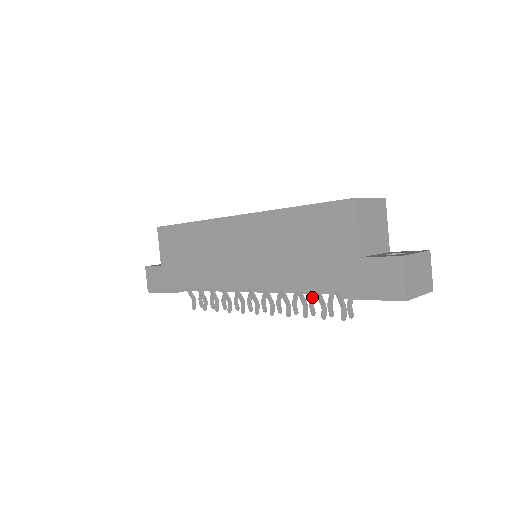
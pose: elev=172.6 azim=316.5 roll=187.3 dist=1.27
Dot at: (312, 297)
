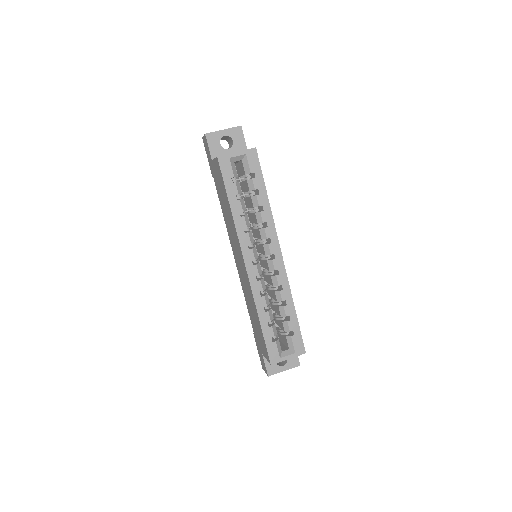
Dot at: occluded
